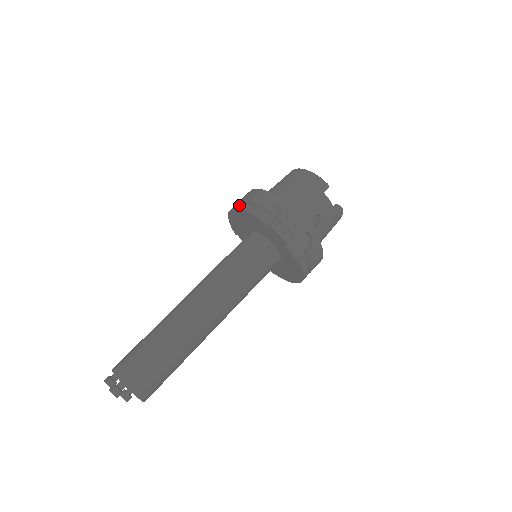
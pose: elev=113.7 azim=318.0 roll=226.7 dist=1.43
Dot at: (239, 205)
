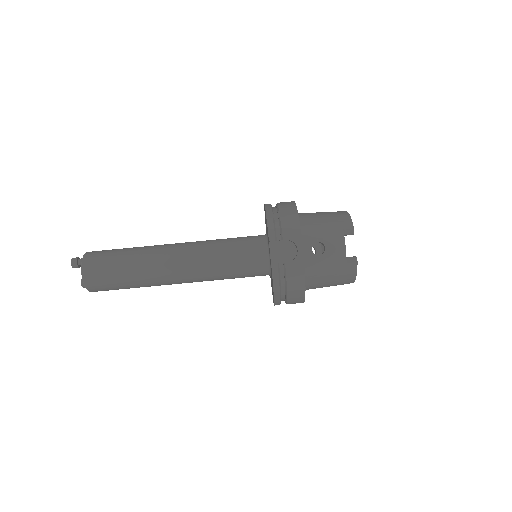
Dot at: occluded
